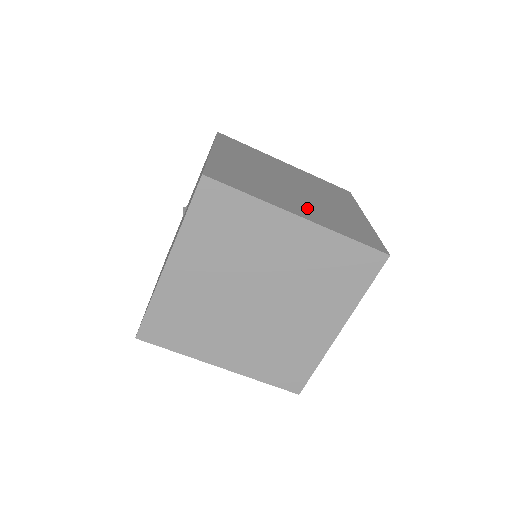
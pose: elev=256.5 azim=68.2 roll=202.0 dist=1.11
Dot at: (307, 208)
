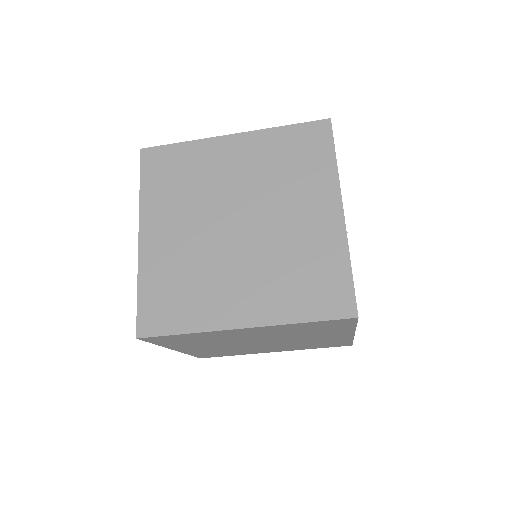
Dot at: occluded
